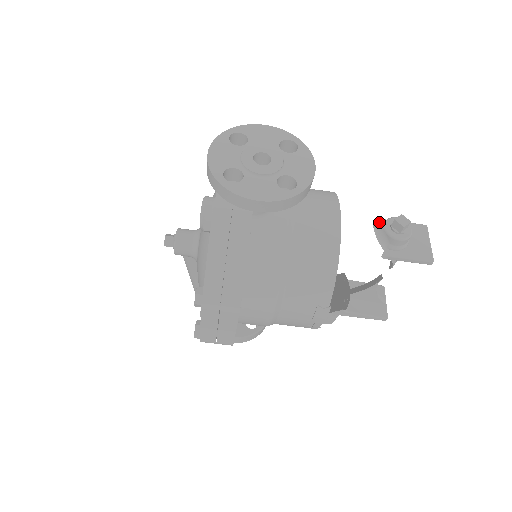
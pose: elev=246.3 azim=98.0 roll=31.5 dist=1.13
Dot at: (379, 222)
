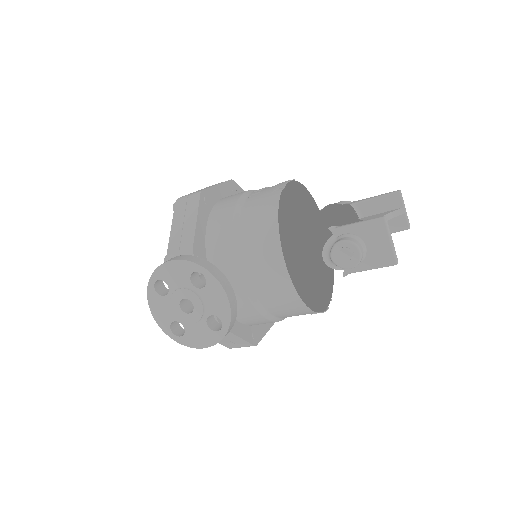
Dot at: (329, 243)
